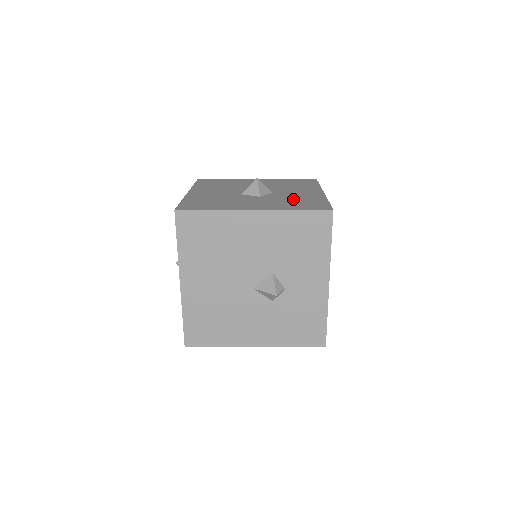
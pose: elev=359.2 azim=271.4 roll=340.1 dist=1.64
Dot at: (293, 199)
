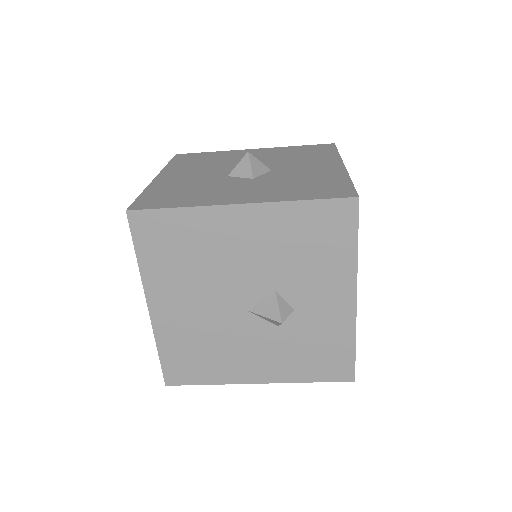
Dot at: (300, 180)
